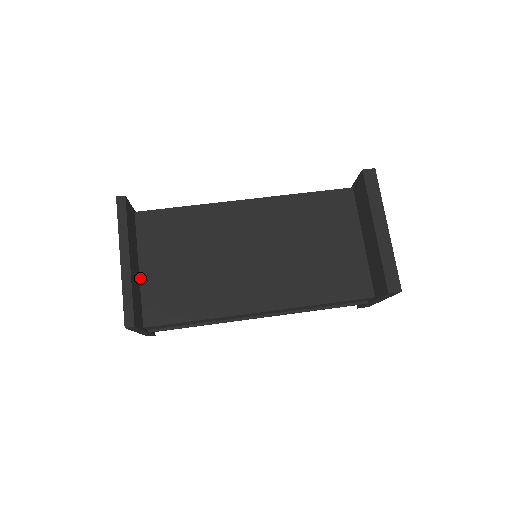
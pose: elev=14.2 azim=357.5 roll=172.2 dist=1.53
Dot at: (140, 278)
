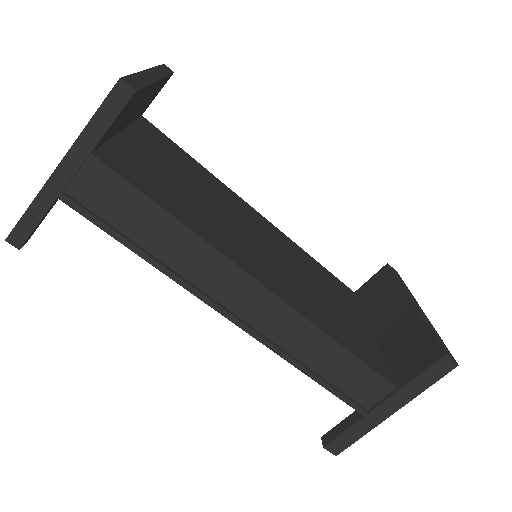
Dot at: (118, 134)
